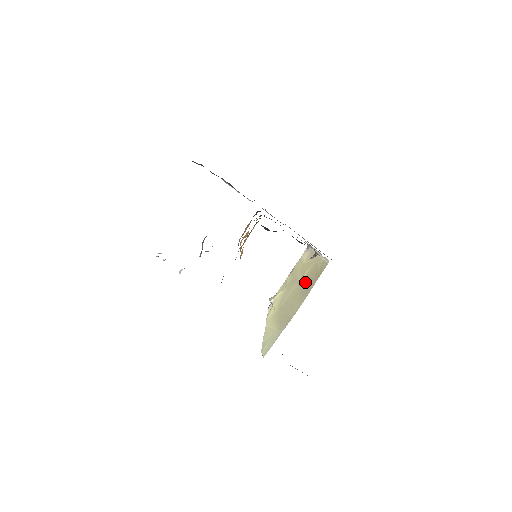
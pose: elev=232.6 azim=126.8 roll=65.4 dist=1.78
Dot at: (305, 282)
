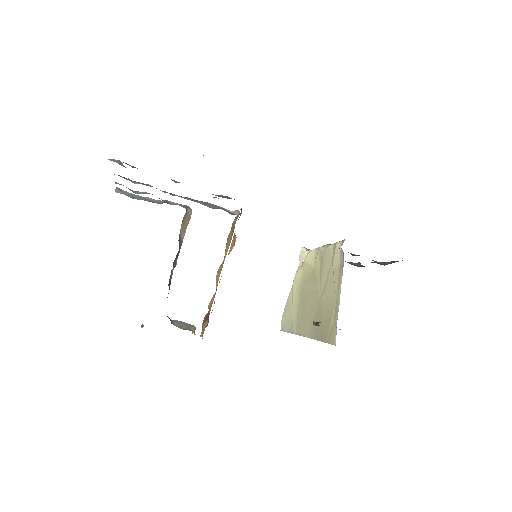
Dot at: (320, 311)
